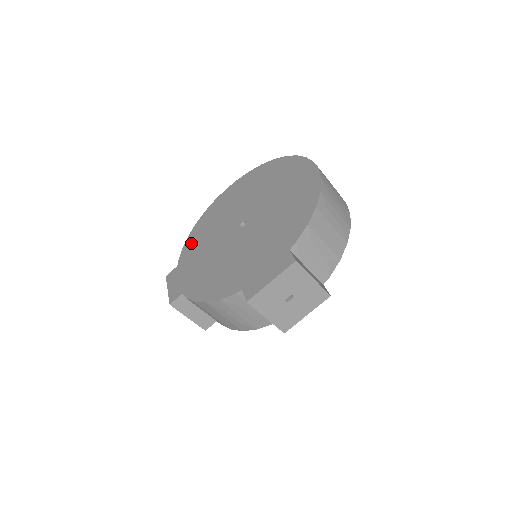
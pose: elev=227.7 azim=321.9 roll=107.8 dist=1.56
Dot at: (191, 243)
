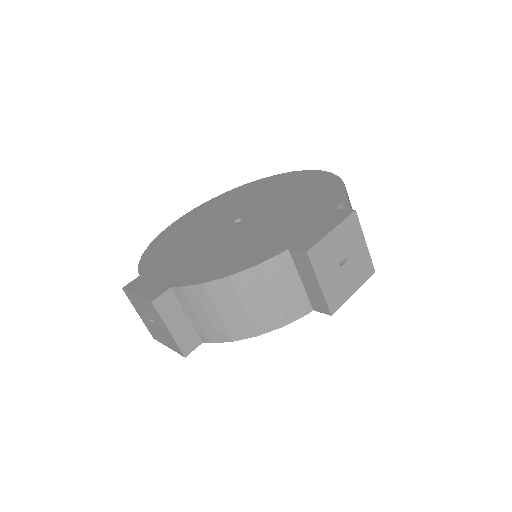
Dot at: (154, 255)
